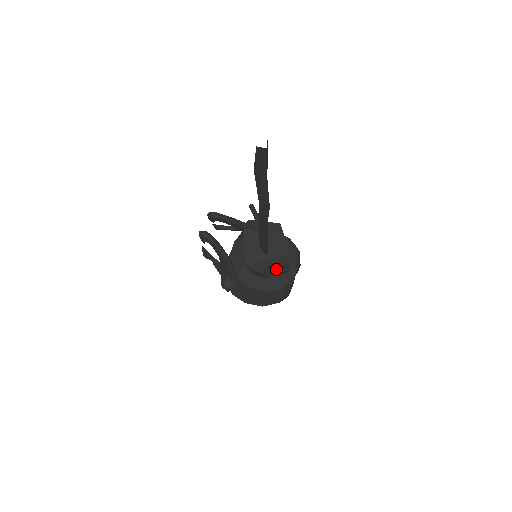
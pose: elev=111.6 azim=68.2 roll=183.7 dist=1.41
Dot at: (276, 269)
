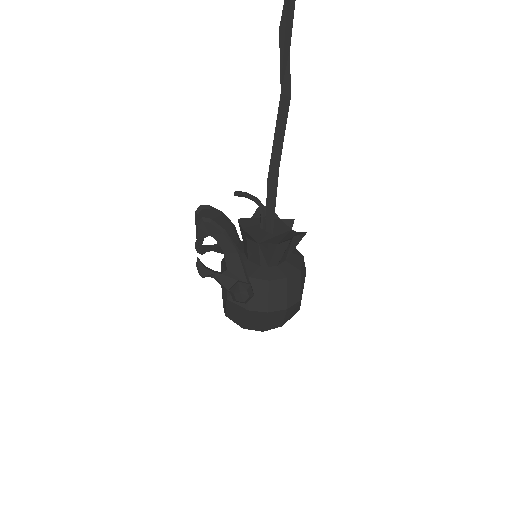
Dot at: (291, 236)
